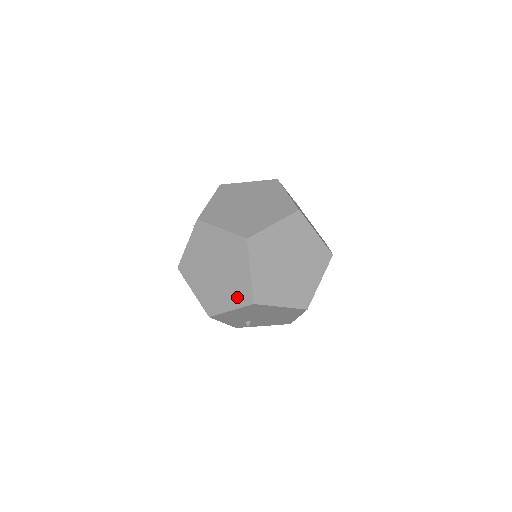
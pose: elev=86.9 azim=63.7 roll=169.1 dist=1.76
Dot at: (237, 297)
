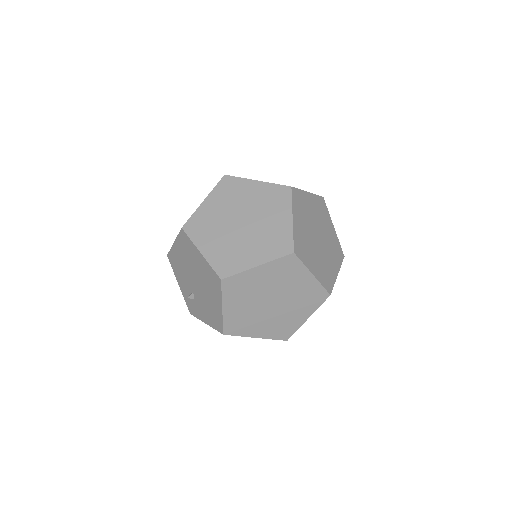
Dot at: occluded
